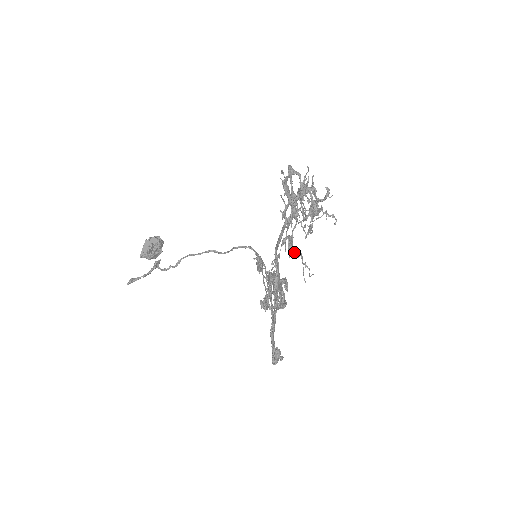
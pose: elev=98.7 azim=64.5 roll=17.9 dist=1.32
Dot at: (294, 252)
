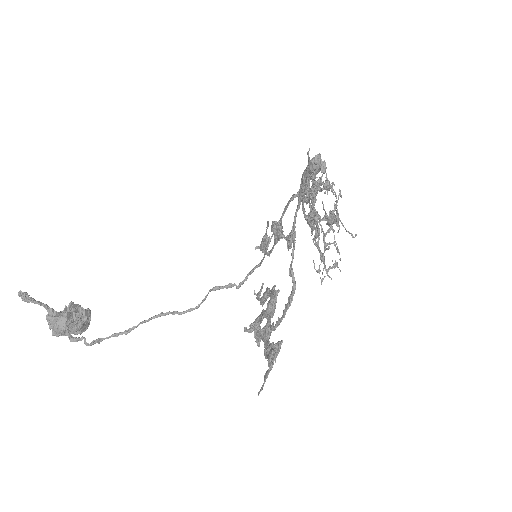
Dot at: (315, 221)
